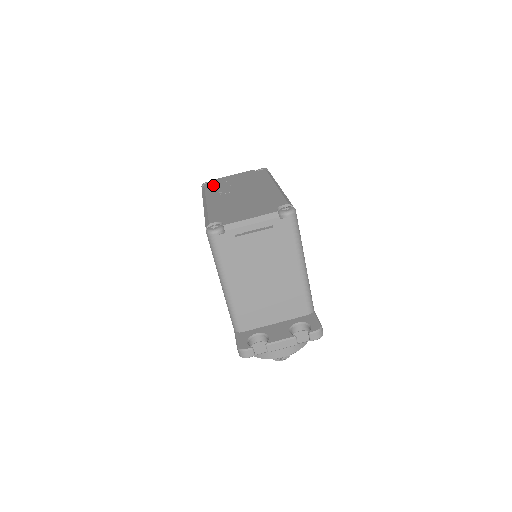
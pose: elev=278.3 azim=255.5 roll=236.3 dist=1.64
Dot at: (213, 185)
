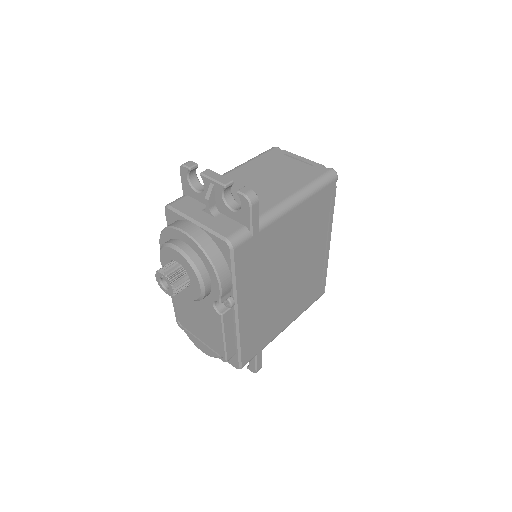
Dot at: occluded
